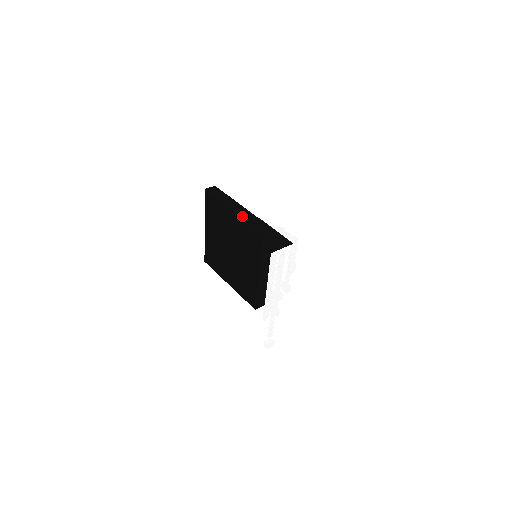
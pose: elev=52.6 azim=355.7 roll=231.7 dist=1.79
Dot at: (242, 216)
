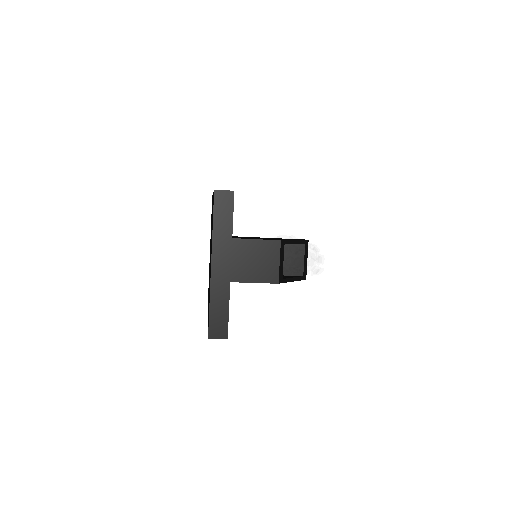
Dot at: (212, 288)
